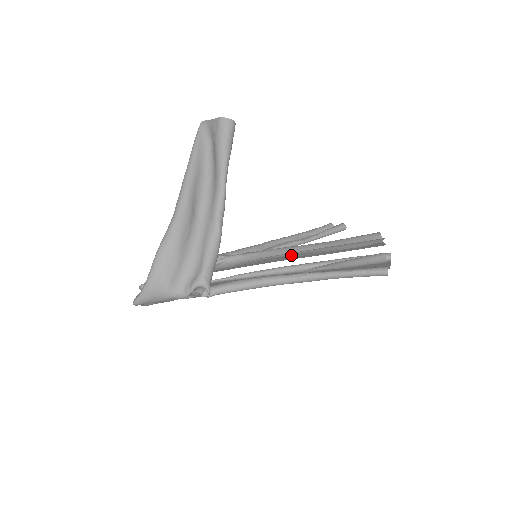
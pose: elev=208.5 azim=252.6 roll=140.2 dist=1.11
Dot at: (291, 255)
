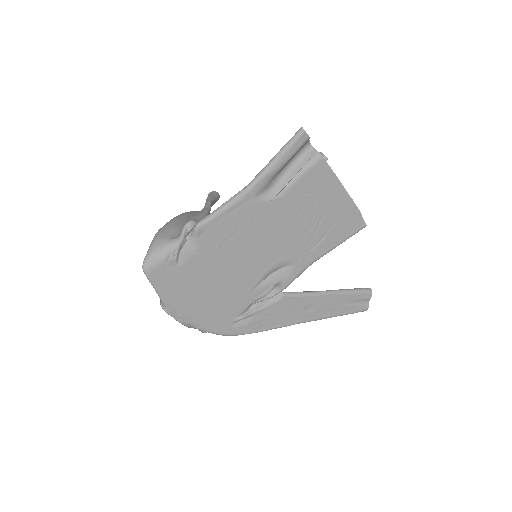
Dot at: (292, 259)
